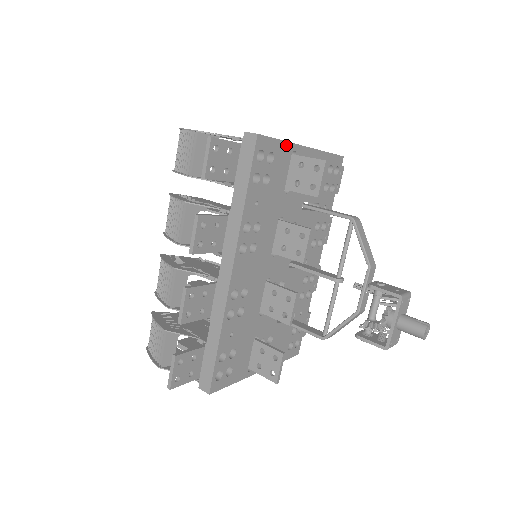
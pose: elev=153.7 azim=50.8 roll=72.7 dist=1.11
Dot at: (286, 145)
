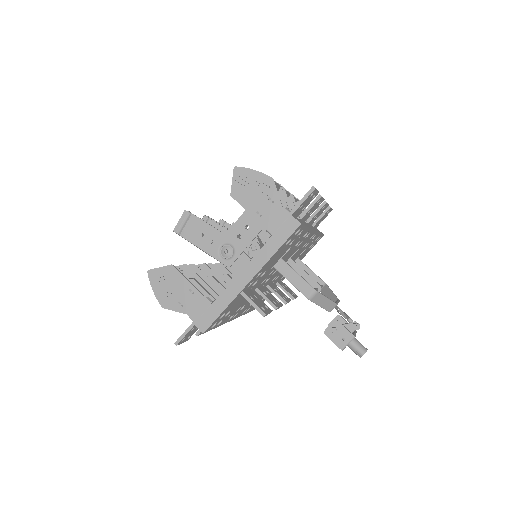
Dot at: (230, 304)
